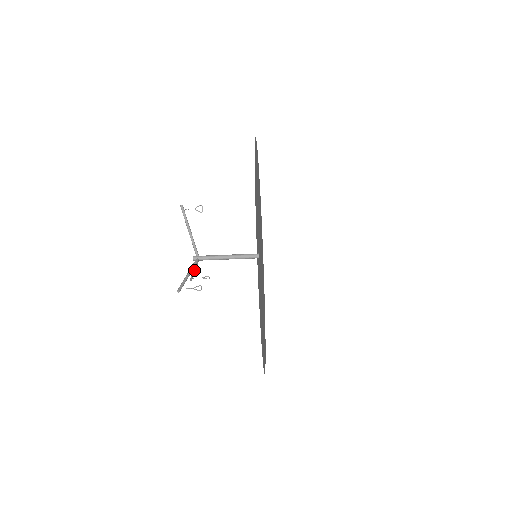
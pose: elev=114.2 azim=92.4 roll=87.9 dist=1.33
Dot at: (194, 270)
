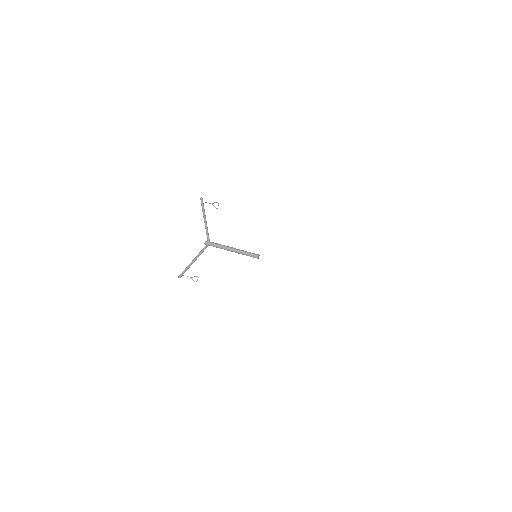
Dot at: occluded
